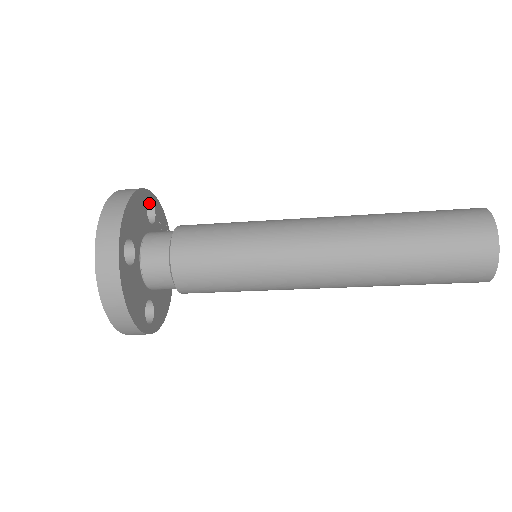
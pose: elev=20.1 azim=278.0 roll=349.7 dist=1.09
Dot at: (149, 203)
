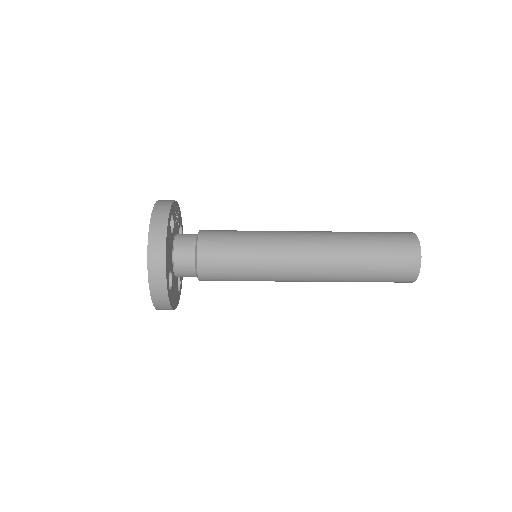
Dot at: occluded
